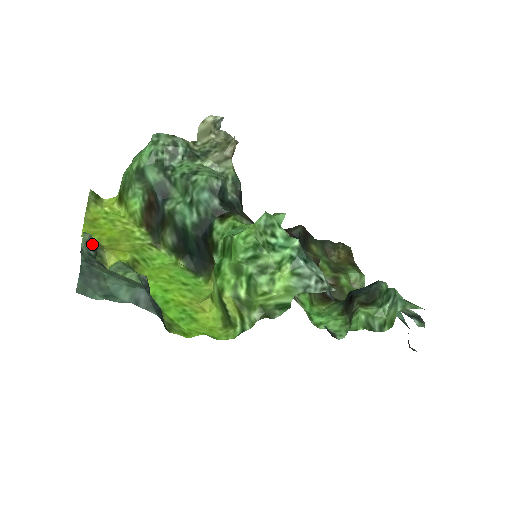
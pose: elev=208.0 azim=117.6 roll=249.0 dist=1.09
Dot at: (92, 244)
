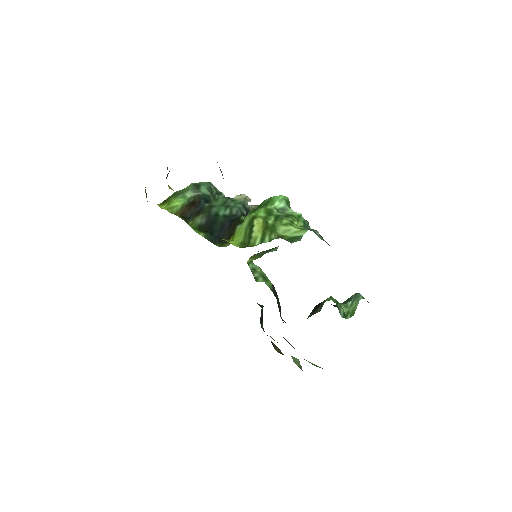
Dot at: occluded
